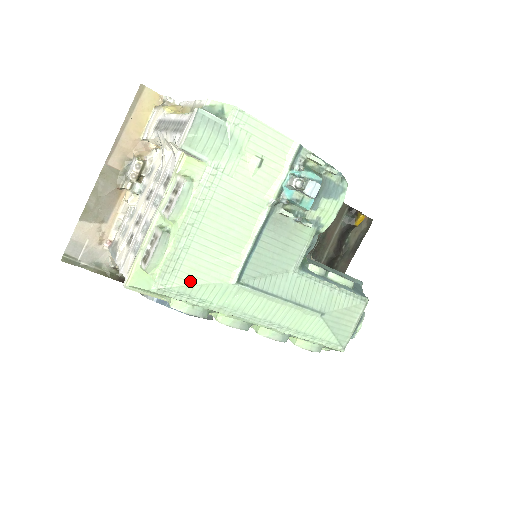
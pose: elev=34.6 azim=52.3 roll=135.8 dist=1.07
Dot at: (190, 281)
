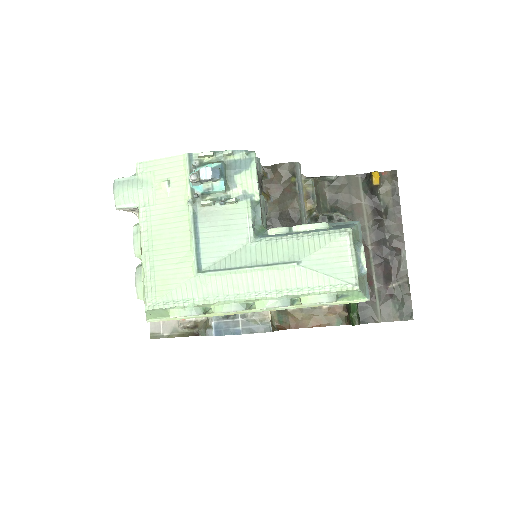
Dot at: (166, 290)
